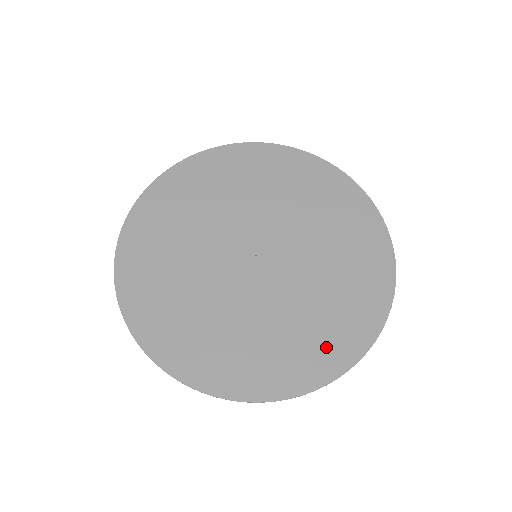
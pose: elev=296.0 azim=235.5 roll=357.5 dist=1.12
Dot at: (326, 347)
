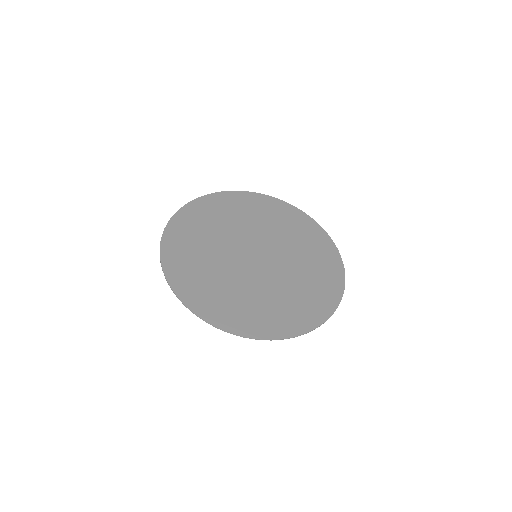
Dot at: (328, 273)
